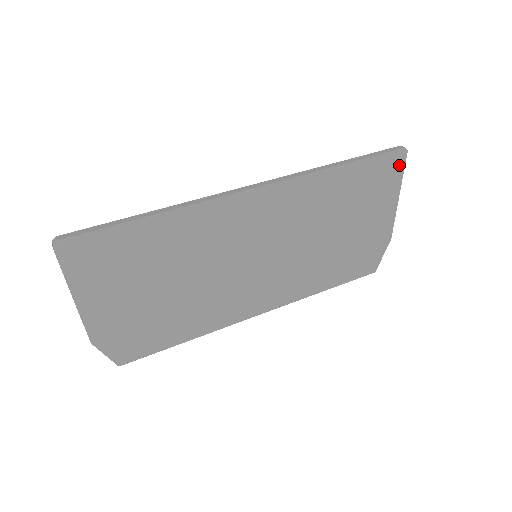
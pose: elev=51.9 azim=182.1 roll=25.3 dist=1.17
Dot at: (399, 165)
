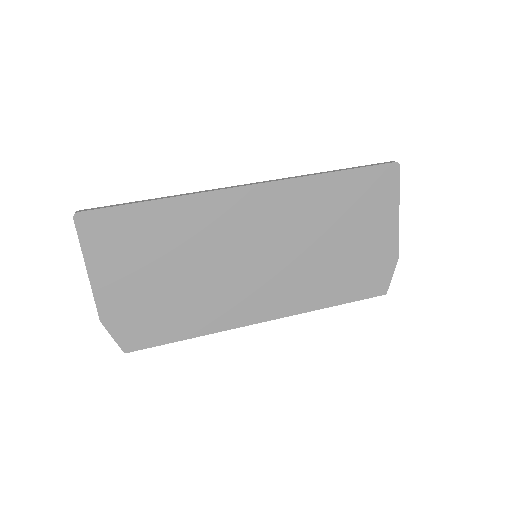
Dot at: (393, 179)
